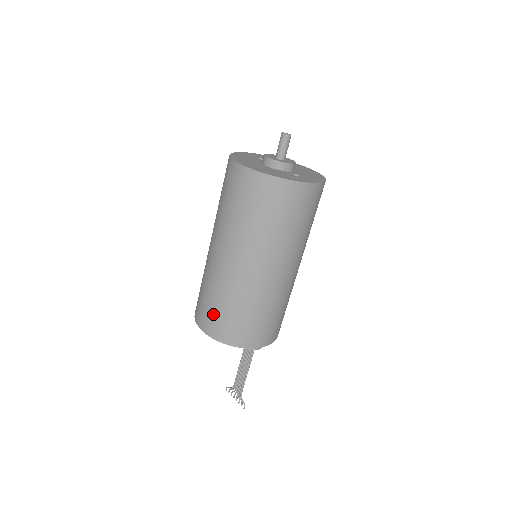
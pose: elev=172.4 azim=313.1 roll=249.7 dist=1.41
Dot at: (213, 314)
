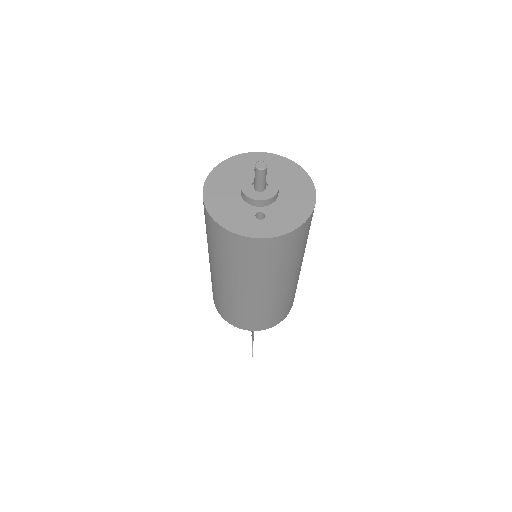
Dot at: (212, 289)
